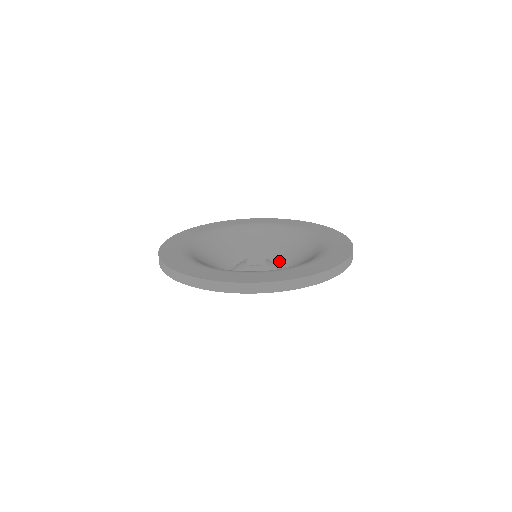
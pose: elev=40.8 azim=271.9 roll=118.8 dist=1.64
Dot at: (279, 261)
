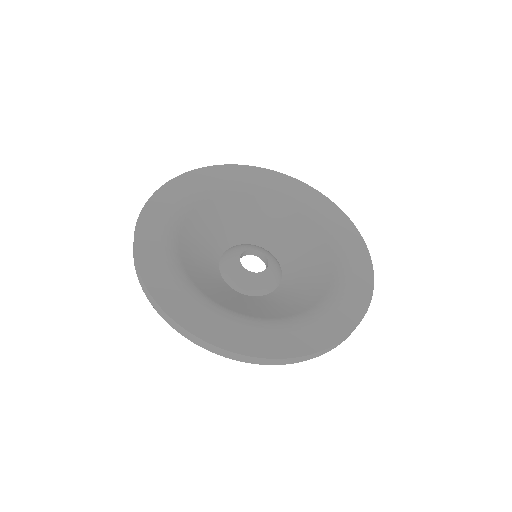
Dot at: (280, 253)
